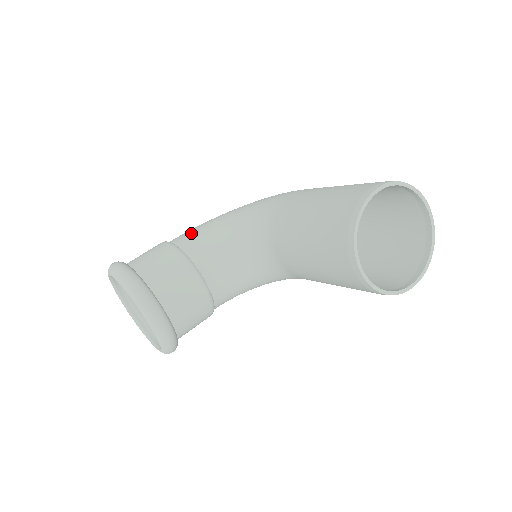
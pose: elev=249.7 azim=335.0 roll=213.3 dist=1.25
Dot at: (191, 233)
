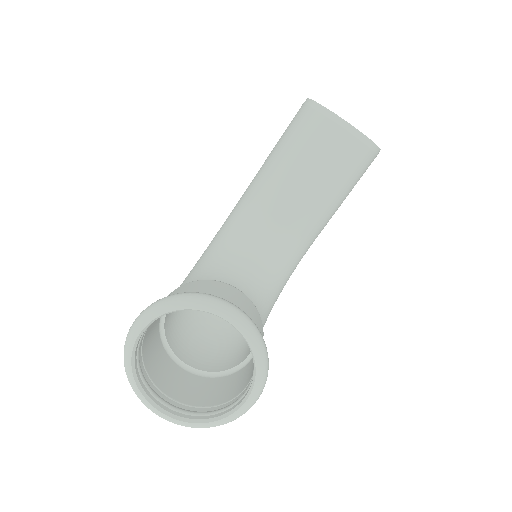
Dot at: (182, 283)
